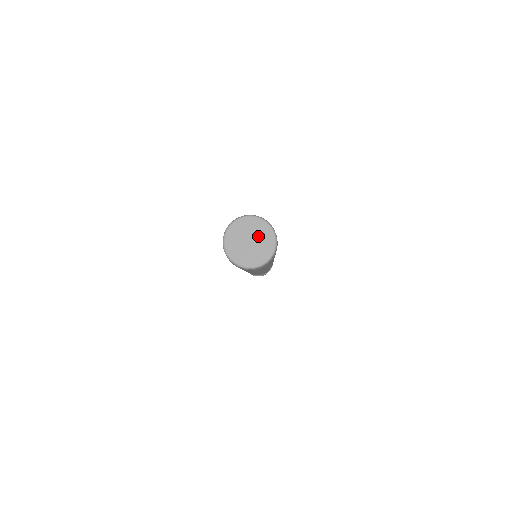
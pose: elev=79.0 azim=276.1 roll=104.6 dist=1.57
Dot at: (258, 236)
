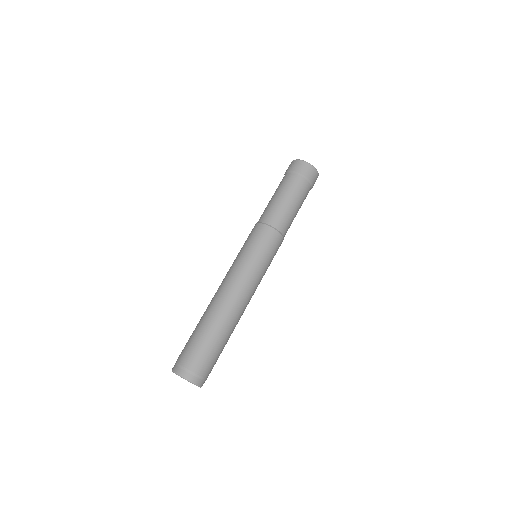
Dot at: occluded
